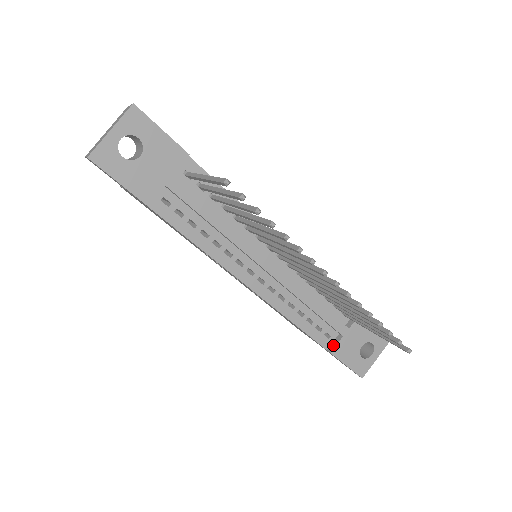
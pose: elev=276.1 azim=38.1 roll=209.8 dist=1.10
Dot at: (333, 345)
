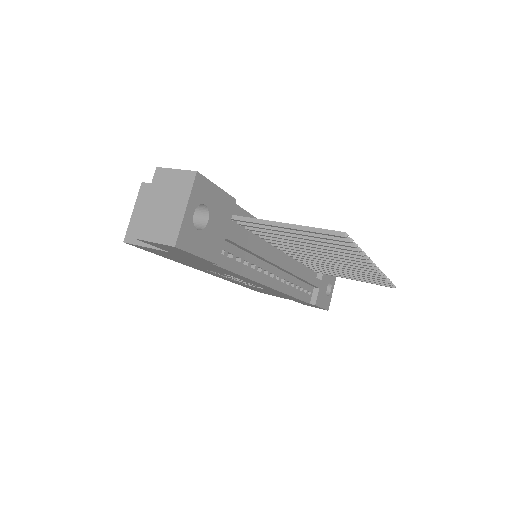
Dot at: (314, 298)
